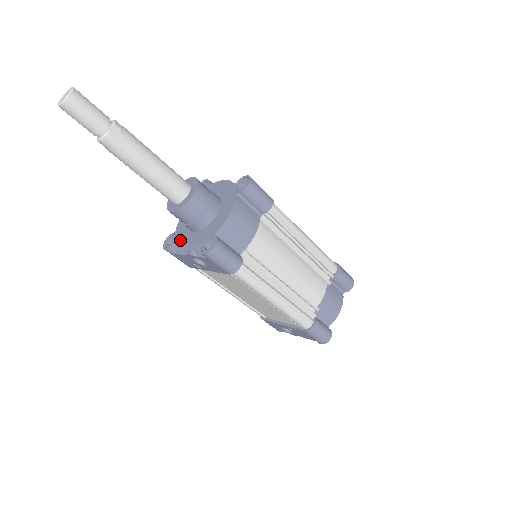
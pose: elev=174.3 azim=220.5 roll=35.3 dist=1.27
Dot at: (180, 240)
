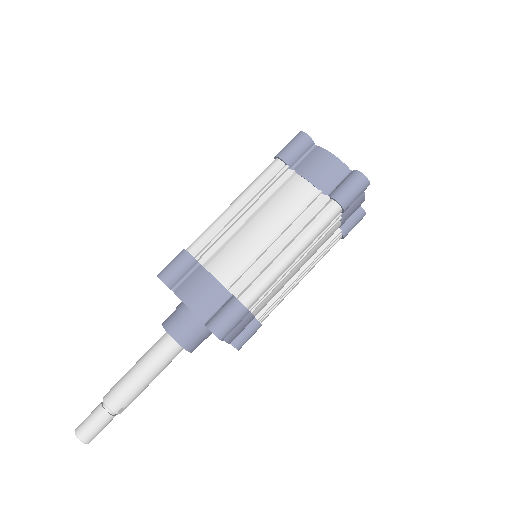
Dot at: occluded
